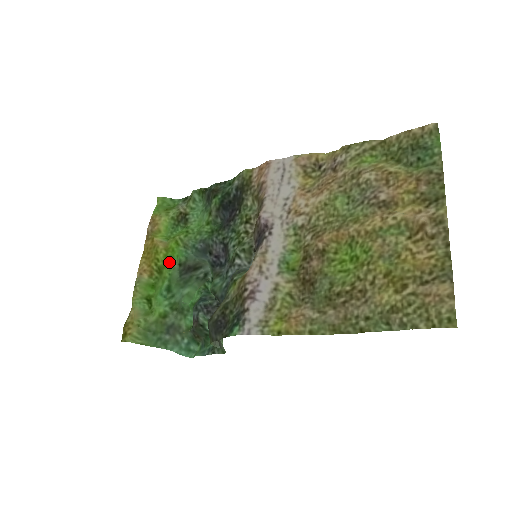
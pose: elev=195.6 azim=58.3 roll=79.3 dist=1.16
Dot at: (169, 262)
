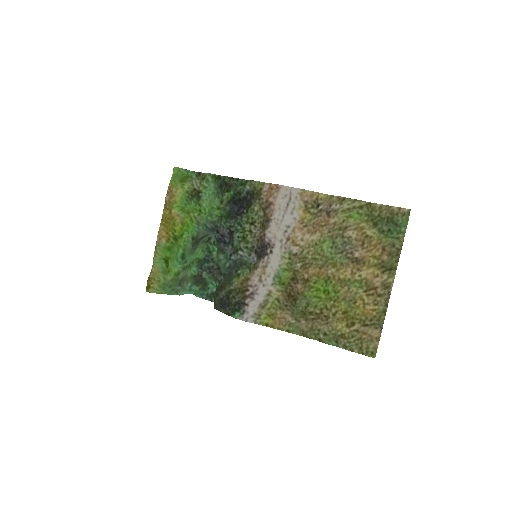
Dot at: (184, 235)
